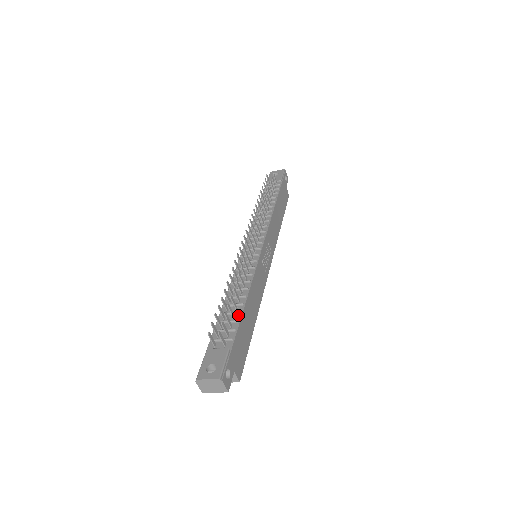
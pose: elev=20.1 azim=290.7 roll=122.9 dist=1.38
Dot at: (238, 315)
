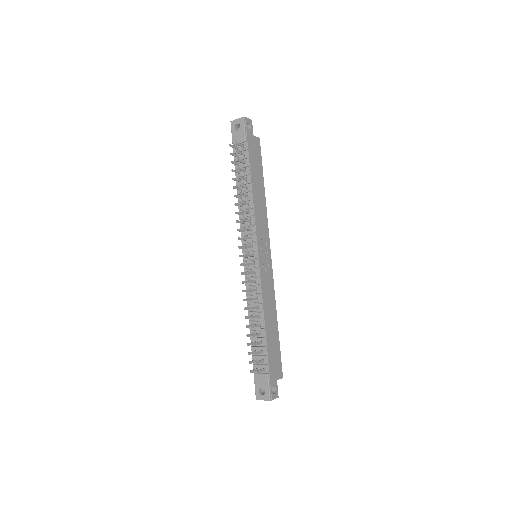
Dot at: (264, 340)
